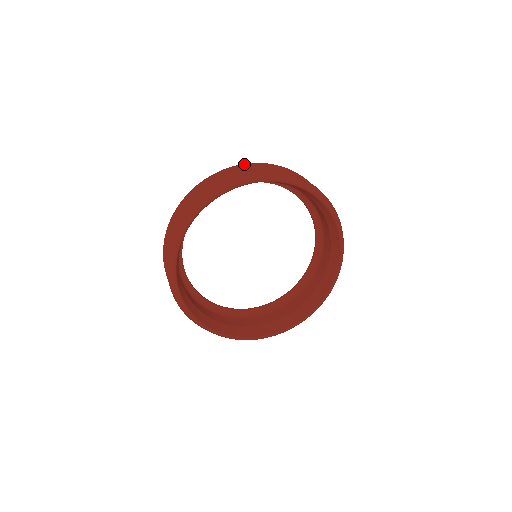
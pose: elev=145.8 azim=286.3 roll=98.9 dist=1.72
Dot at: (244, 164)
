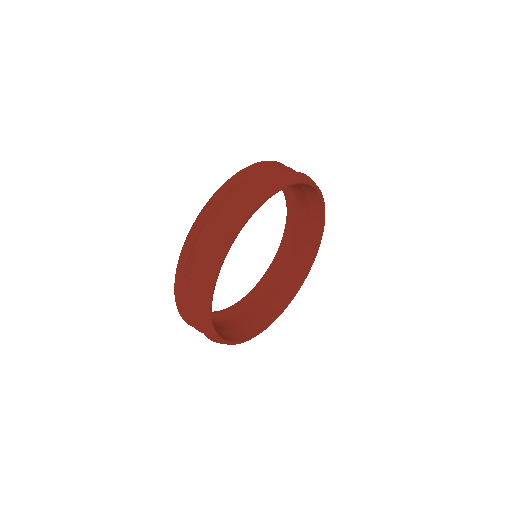
Dot at: (273, 161)
